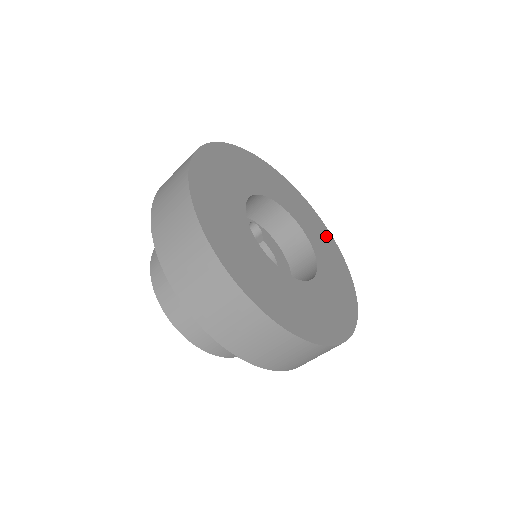
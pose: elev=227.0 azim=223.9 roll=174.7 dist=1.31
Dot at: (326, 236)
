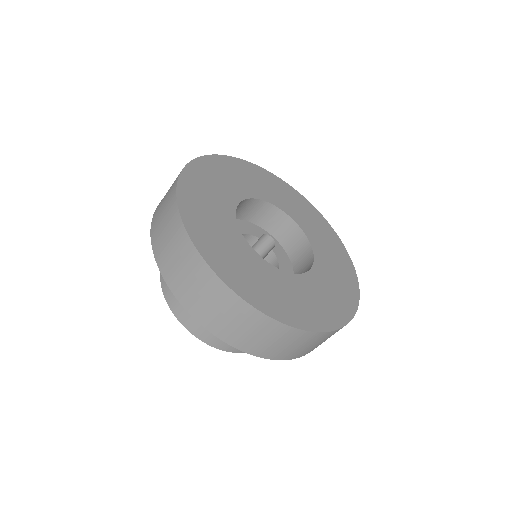
Dot at: (344, 263)
